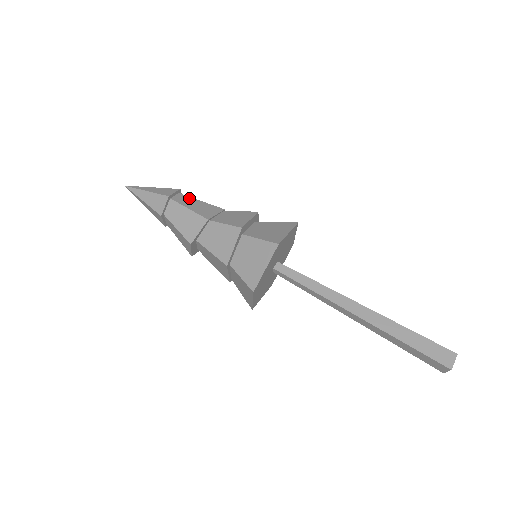
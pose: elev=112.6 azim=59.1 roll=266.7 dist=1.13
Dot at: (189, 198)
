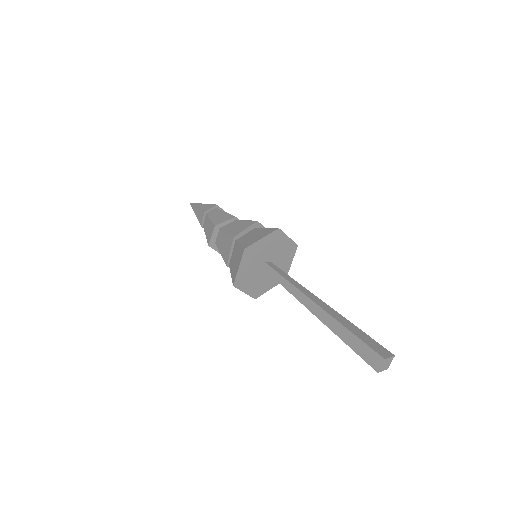
Dot at: occluded
